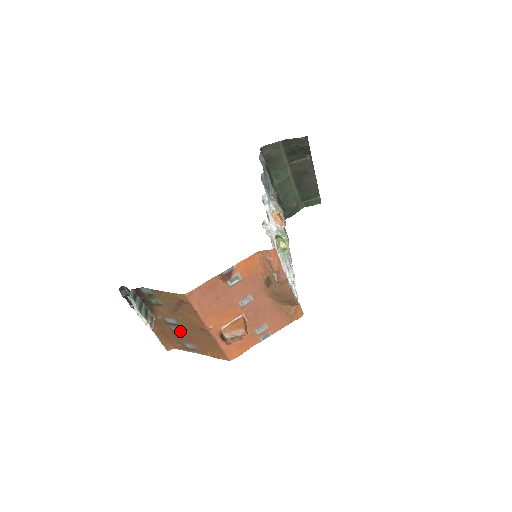
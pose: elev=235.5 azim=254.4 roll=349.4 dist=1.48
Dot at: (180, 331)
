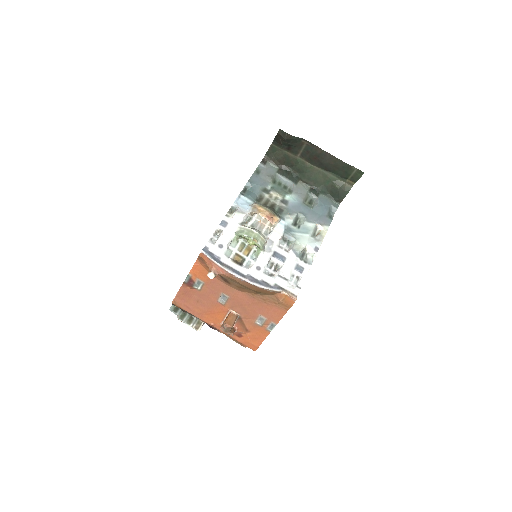
Dot at: occluded
